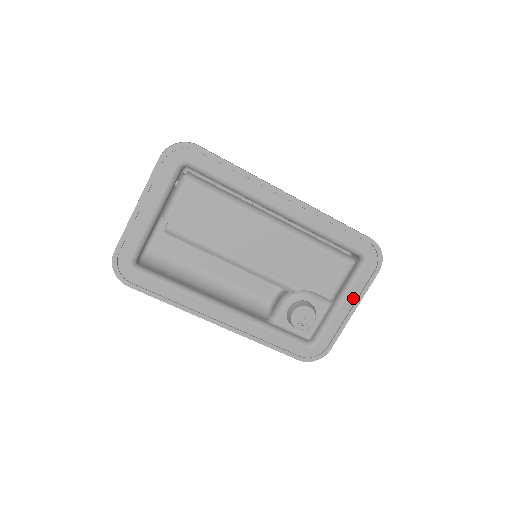
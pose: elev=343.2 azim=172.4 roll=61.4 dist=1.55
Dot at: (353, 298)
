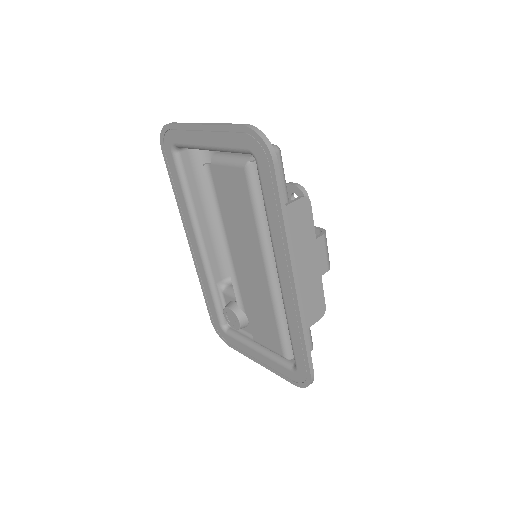
Dot at: (266, 362)
